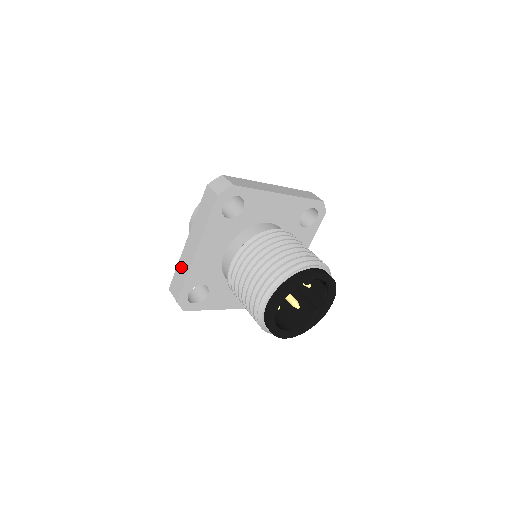
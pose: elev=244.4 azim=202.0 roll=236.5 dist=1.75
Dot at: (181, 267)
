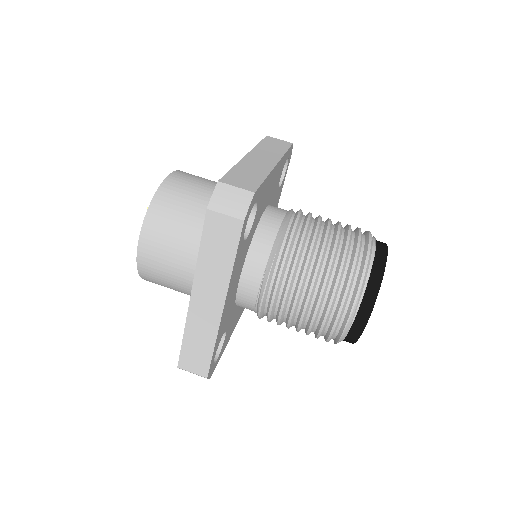
Dot at: (195, 335)
